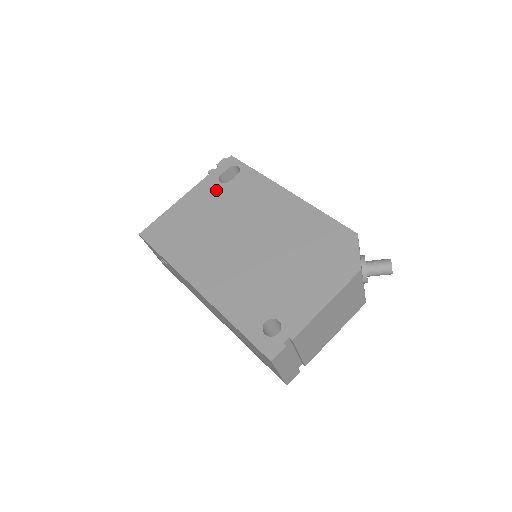
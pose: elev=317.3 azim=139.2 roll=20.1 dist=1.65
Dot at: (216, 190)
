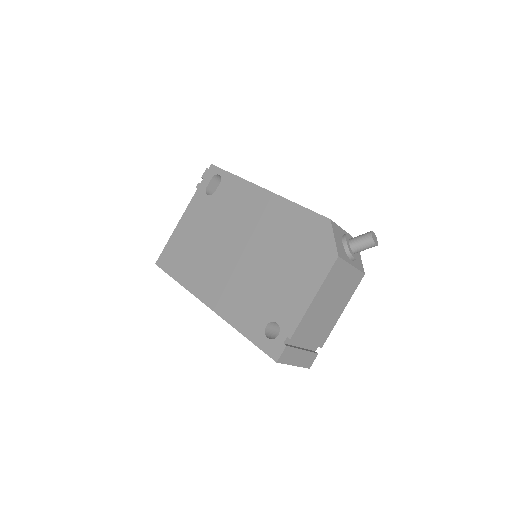
Dot at: (205, 204)
